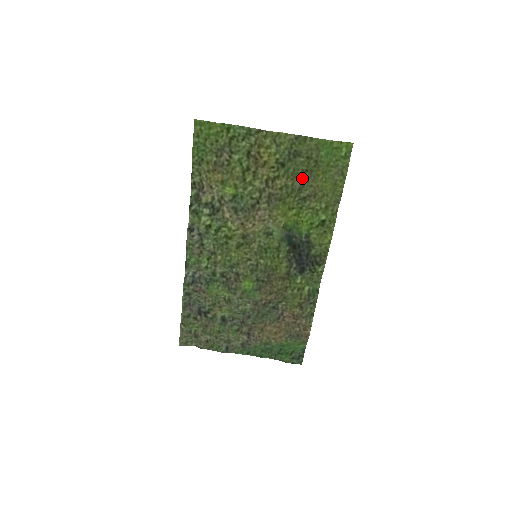
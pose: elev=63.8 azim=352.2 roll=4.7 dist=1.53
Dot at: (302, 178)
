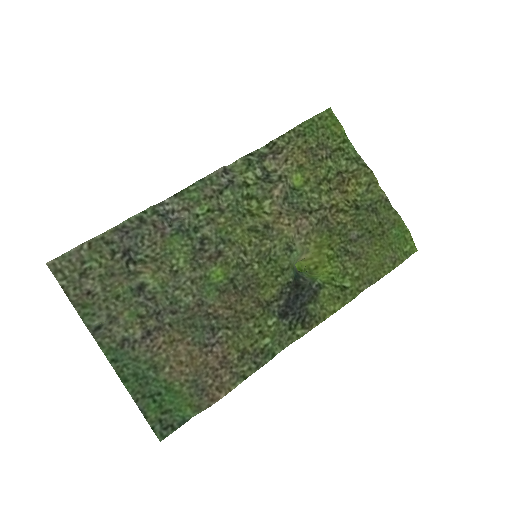
Dot at: (361, 234)
